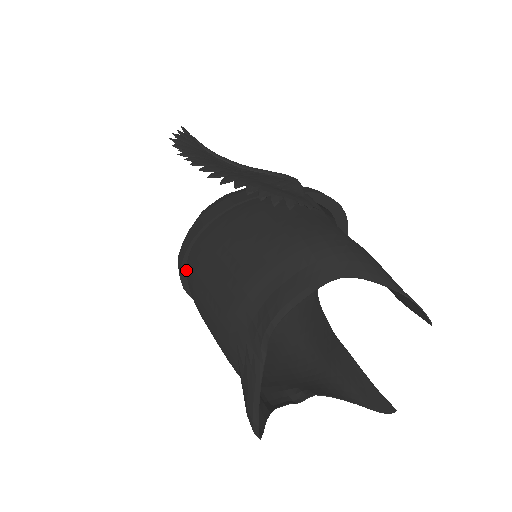
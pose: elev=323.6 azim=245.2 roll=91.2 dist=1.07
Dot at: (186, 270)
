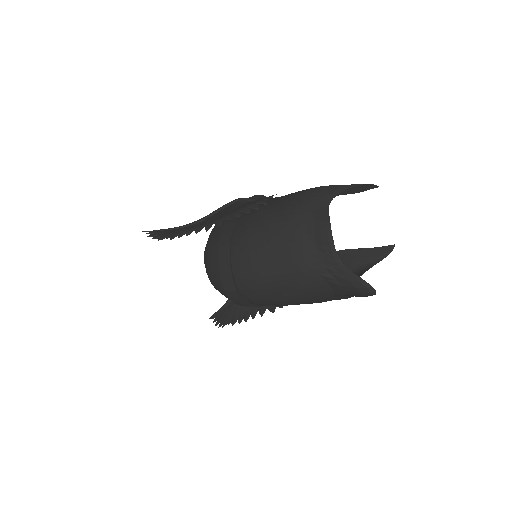
Dot at: (240, 291)
